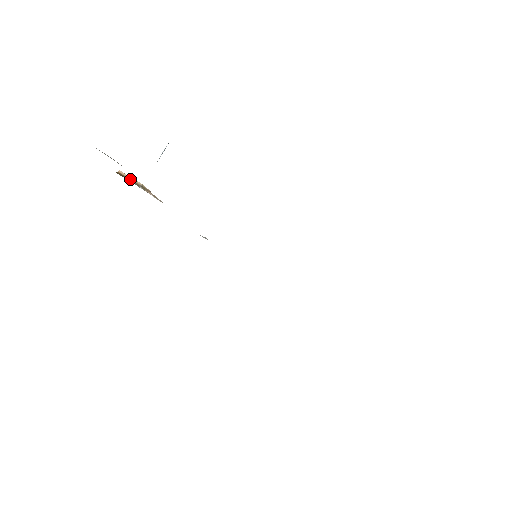
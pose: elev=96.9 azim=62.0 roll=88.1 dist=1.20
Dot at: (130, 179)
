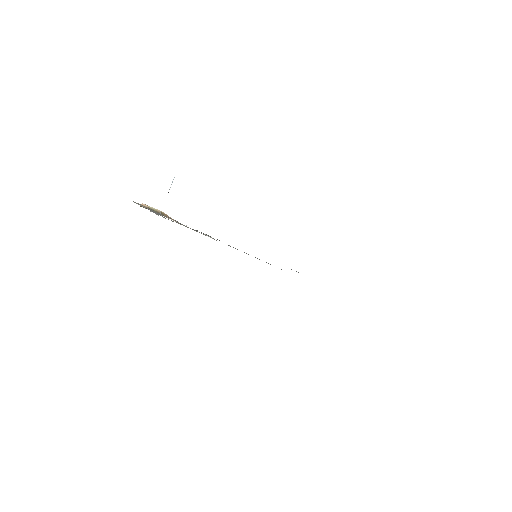
Dot at: (151, 209)
